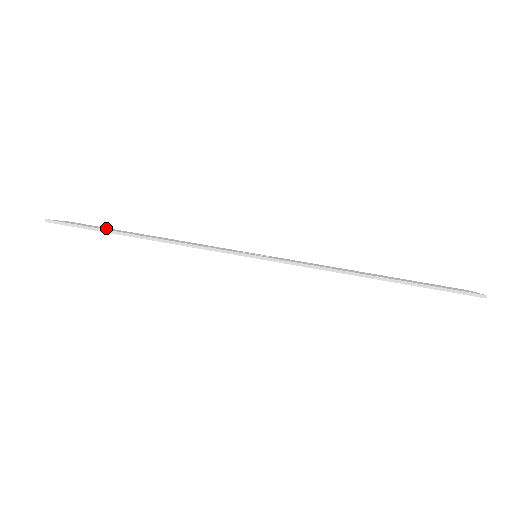
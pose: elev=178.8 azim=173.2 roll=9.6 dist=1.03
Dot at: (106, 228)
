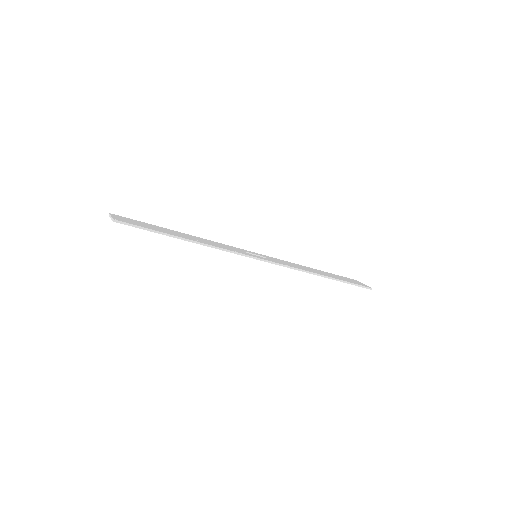
Dot at: (149, 225)
